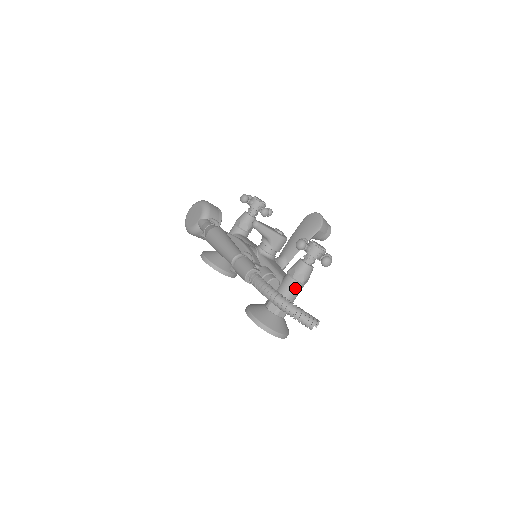
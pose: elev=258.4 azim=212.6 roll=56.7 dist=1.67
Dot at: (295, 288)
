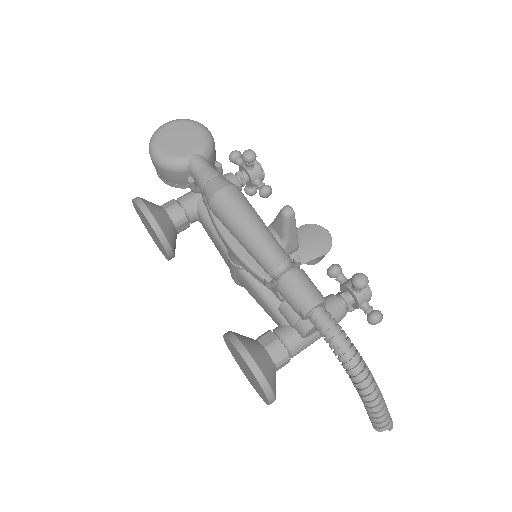
Dot at: (318, 336)
